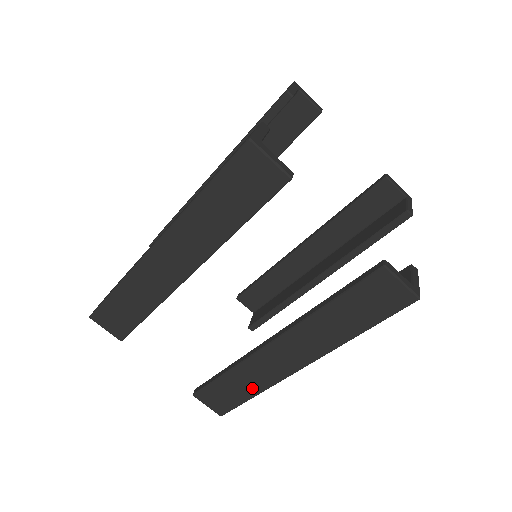
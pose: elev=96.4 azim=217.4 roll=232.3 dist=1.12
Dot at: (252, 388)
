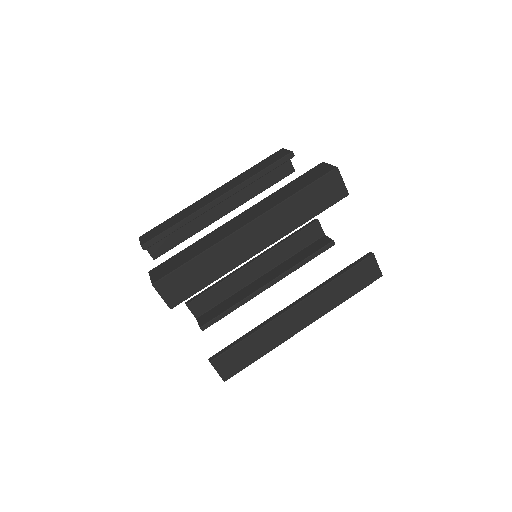
Dot at: (263, 349)
